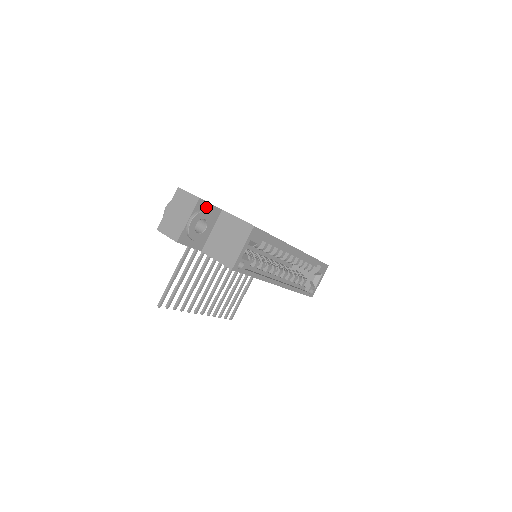
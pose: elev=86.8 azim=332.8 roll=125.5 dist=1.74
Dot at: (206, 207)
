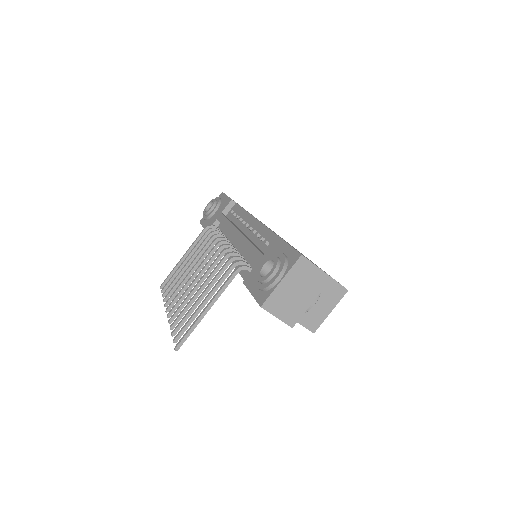
Dot at: occluded
